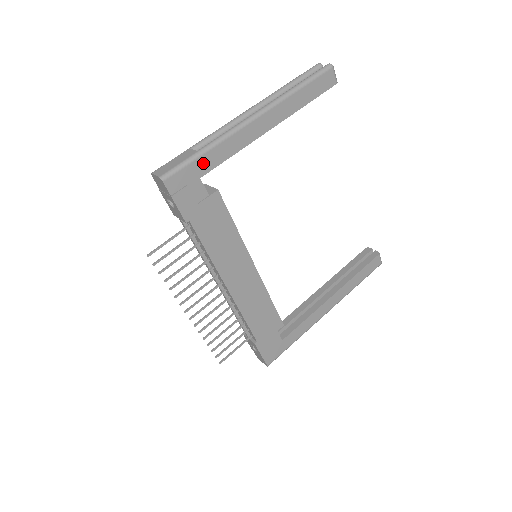
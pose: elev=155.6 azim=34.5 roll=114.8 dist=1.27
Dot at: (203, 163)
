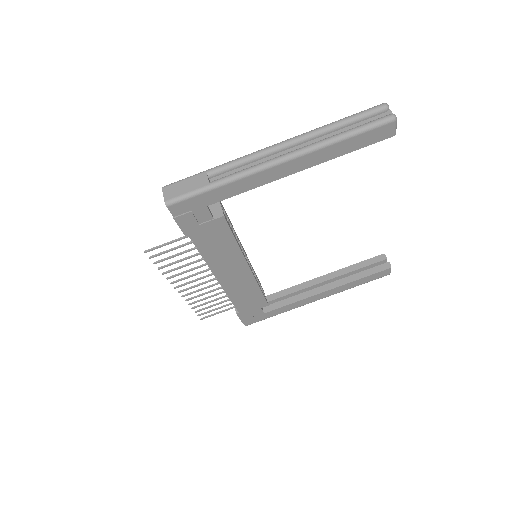
Dot at: (213, 195)
